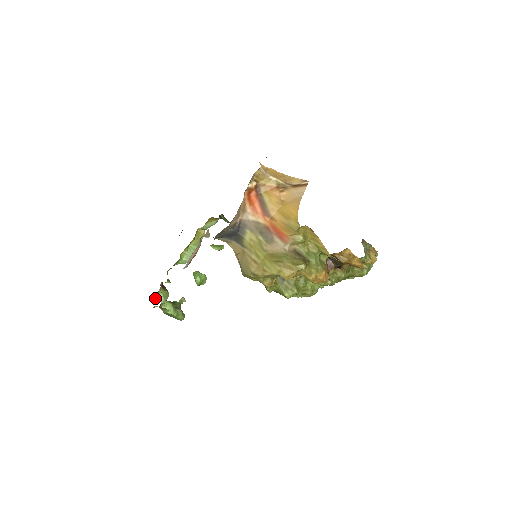
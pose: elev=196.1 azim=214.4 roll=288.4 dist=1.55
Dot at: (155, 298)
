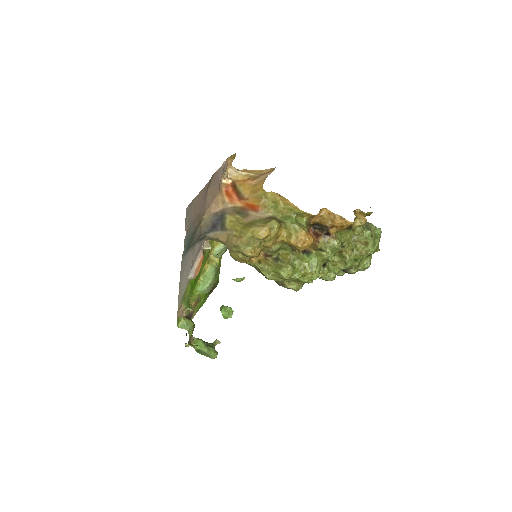
Dot at: (179, 326)
